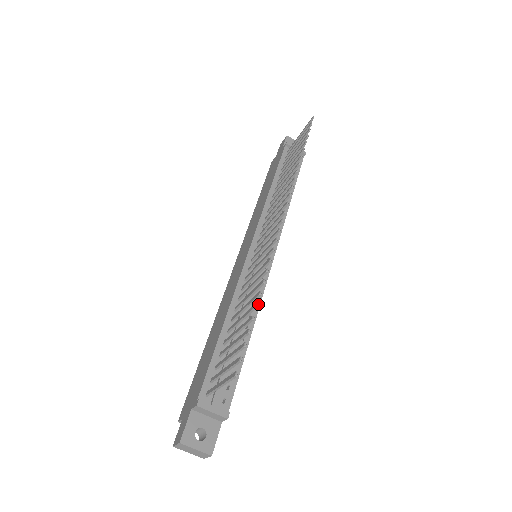
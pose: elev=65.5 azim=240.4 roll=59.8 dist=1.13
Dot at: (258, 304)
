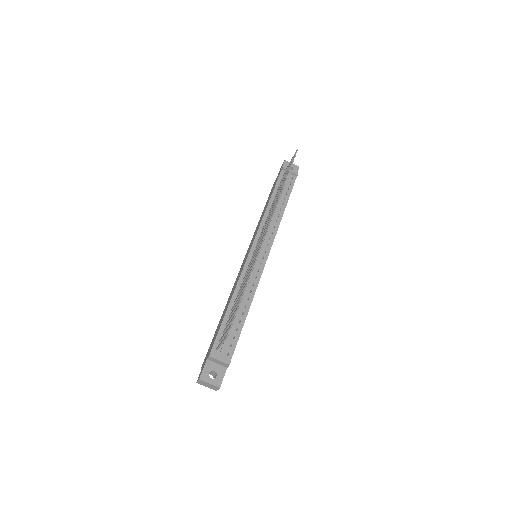
Dot at: (254, 290)
